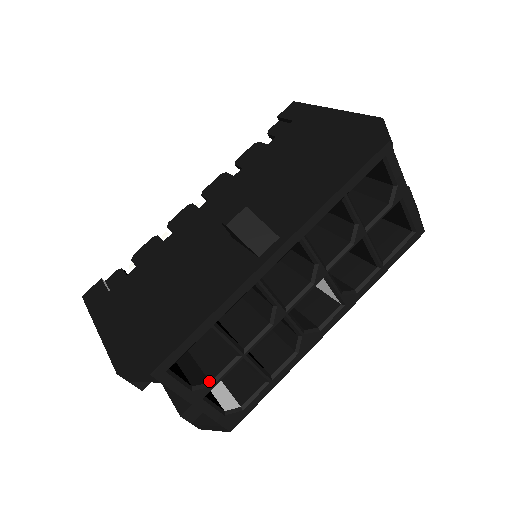
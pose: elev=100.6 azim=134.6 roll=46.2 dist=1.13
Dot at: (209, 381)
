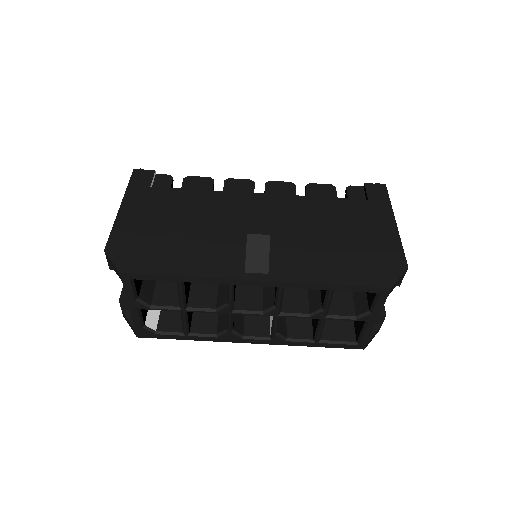
Dot at: (151, 304)
